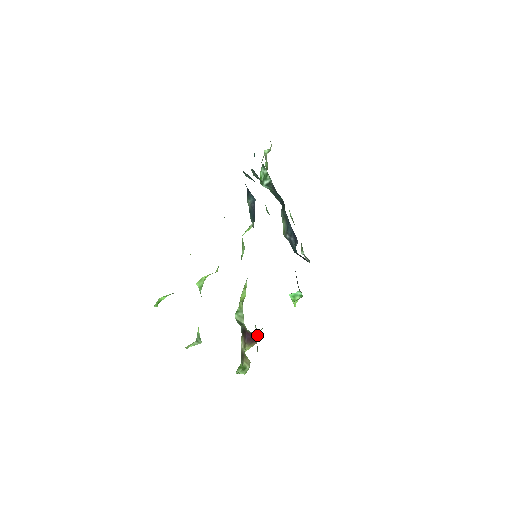
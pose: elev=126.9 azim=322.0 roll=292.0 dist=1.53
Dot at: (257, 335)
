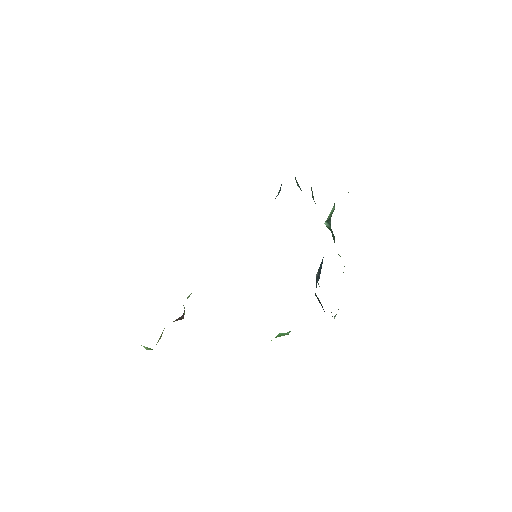
Dot at: occluded
